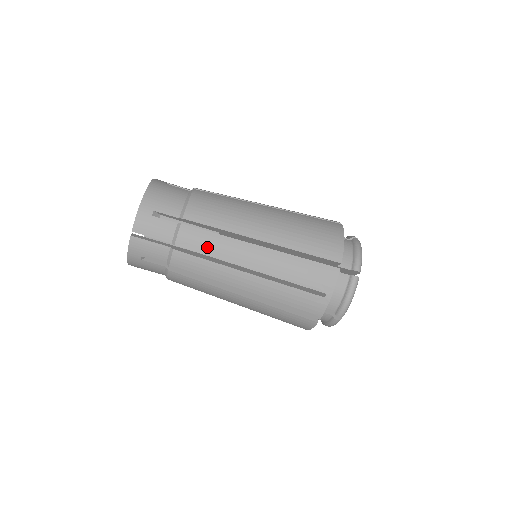
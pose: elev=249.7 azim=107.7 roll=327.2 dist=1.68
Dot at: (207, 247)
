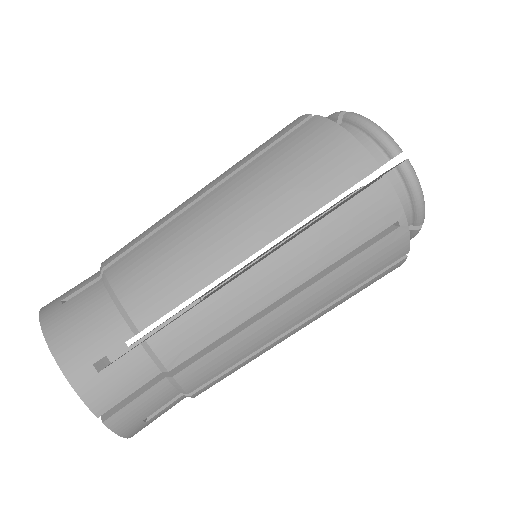
Dot at: (210, 329)
